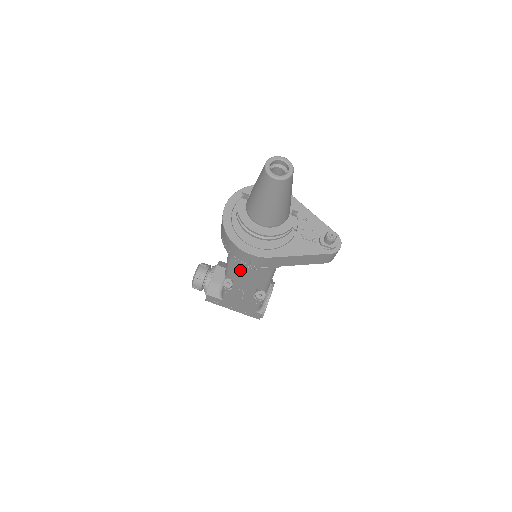
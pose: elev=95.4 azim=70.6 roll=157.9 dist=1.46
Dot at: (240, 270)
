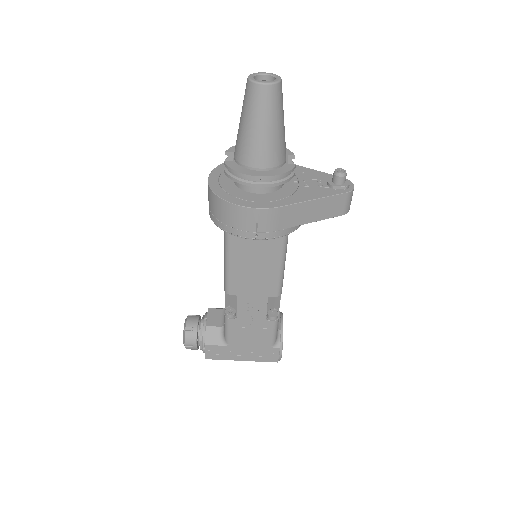
Dot at: (243, 269)
